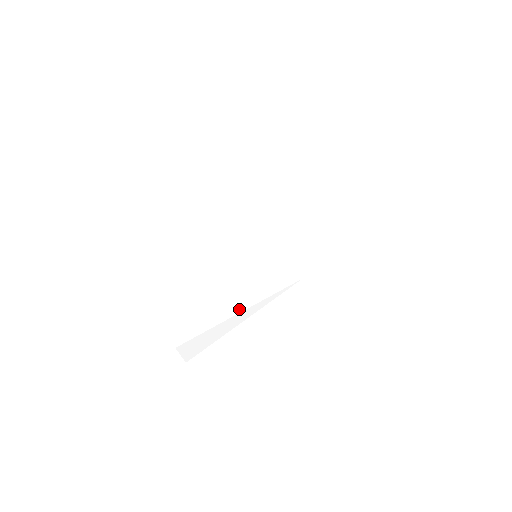
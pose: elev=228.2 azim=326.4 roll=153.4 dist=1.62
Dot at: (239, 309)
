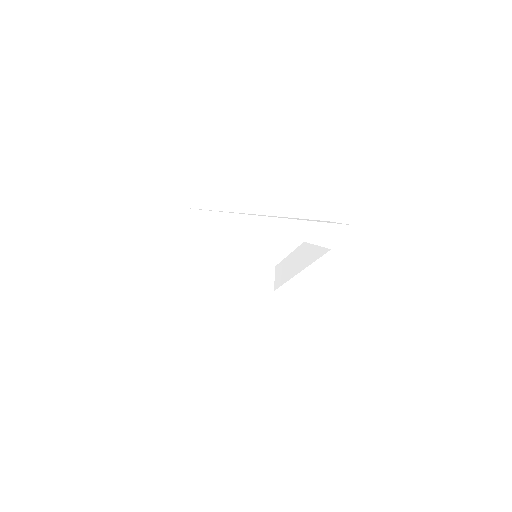
Dot at: (210, 260)
